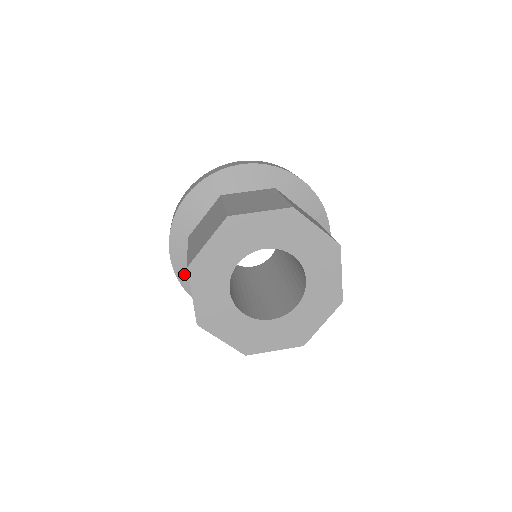
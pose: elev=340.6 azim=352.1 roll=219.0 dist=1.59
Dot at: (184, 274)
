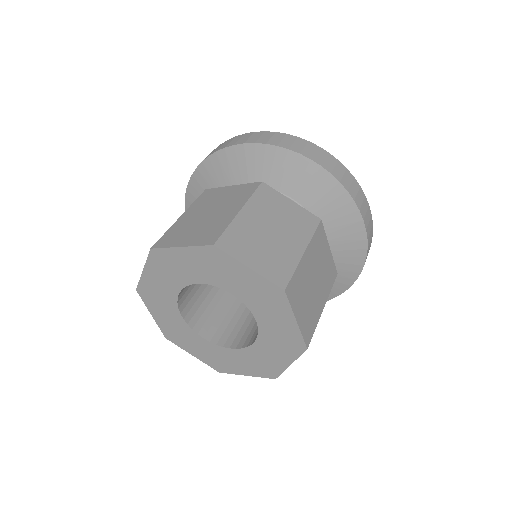
Dot at: occluded
